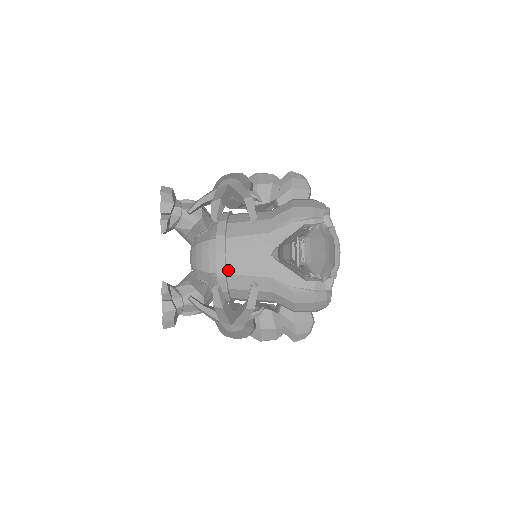
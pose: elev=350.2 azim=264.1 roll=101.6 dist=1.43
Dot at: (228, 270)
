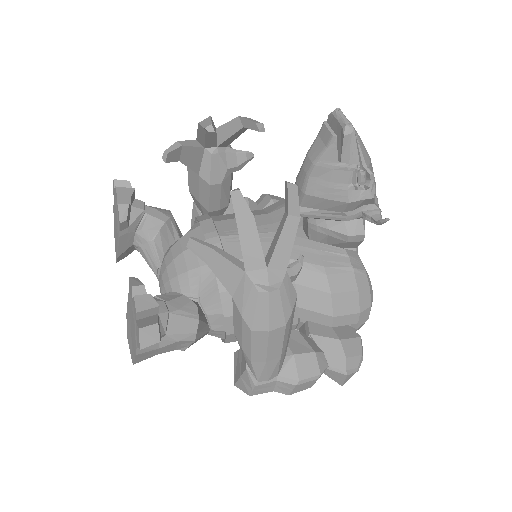
Dot at: occluded
